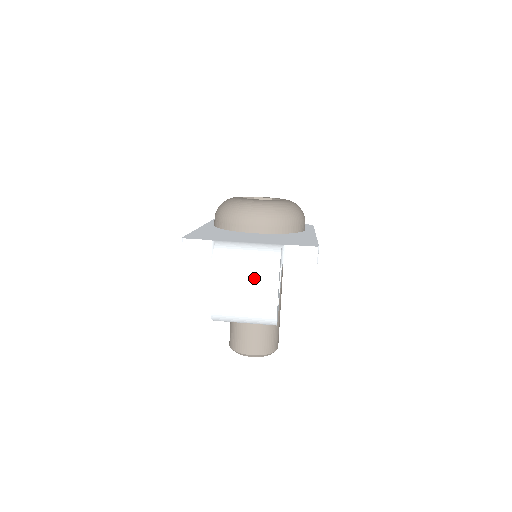
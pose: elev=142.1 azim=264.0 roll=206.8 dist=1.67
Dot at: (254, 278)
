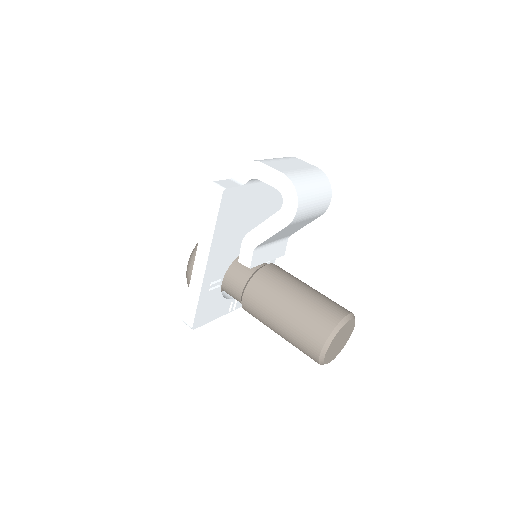
Dot at: (286, 160)
